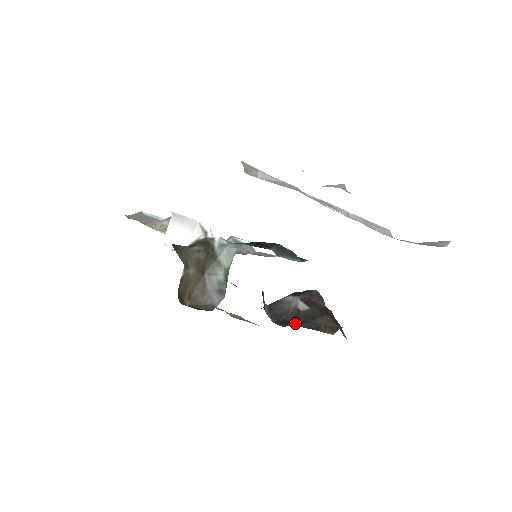
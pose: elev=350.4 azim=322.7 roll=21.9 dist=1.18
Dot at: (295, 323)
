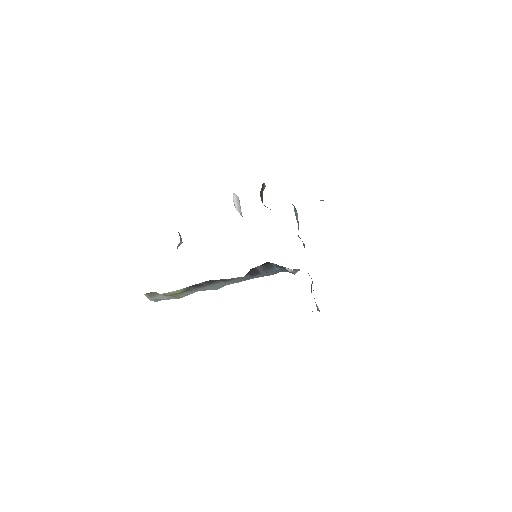
Dot at: occluded
